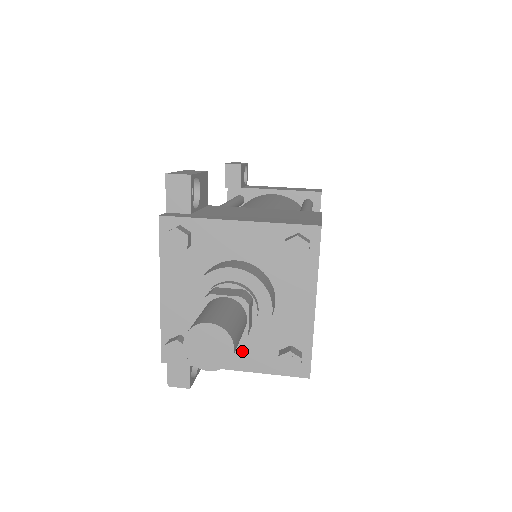
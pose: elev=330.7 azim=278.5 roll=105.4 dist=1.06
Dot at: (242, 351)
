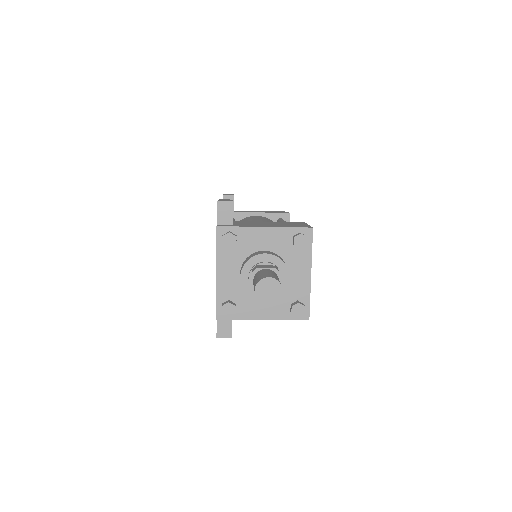
Dot at: (268, 307)
